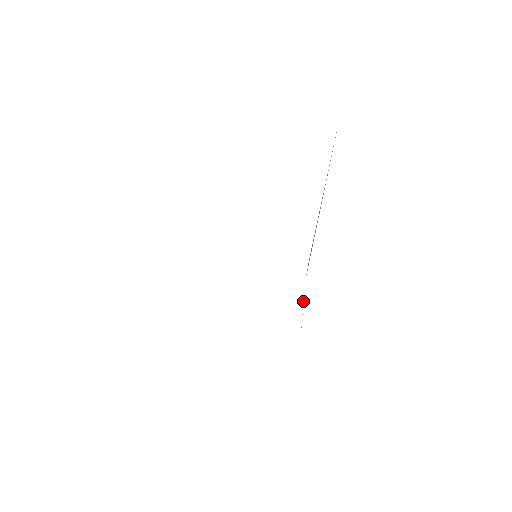
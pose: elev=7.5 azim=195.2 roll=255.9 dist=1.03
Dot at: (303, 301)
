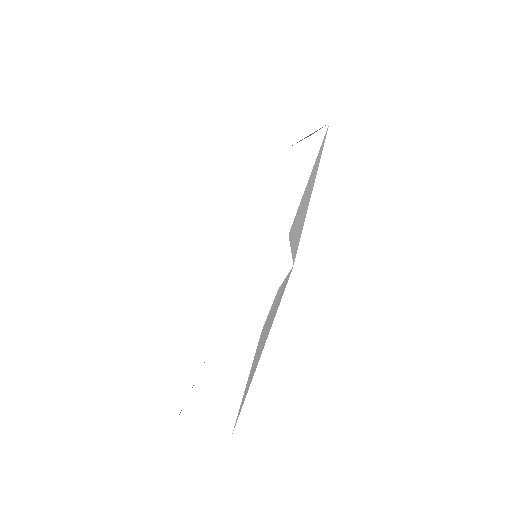
Dot at: (284, 280)
